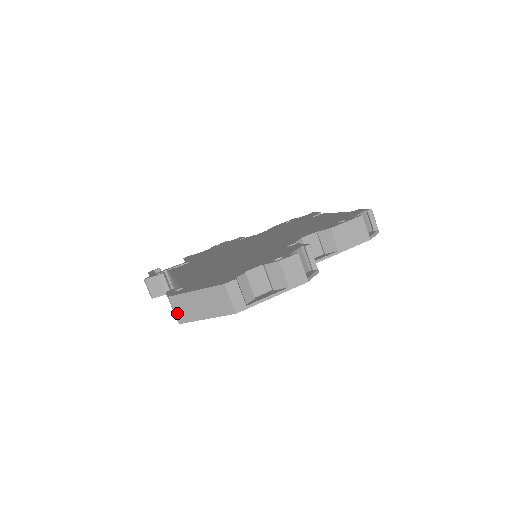
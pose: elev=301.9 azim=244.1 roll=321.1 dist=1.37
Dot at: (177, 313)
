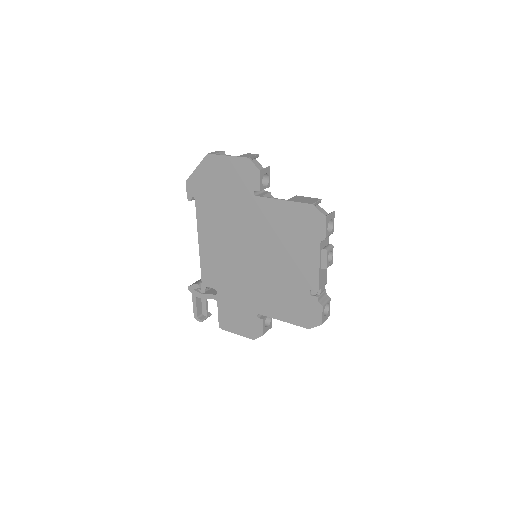
Dot at: occluded
